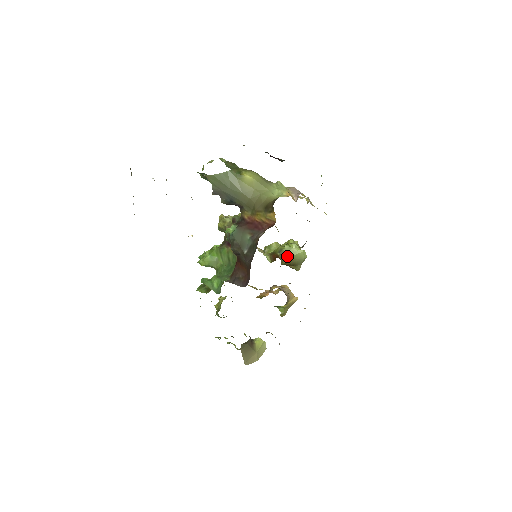
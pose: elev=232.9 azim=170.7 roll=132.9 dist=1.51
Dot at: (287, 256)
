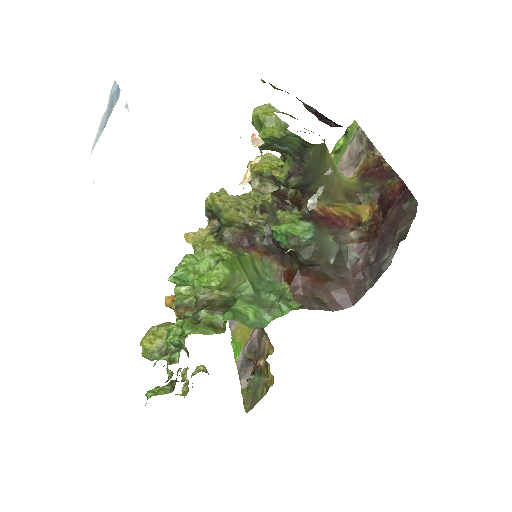
Dot at: occluded
